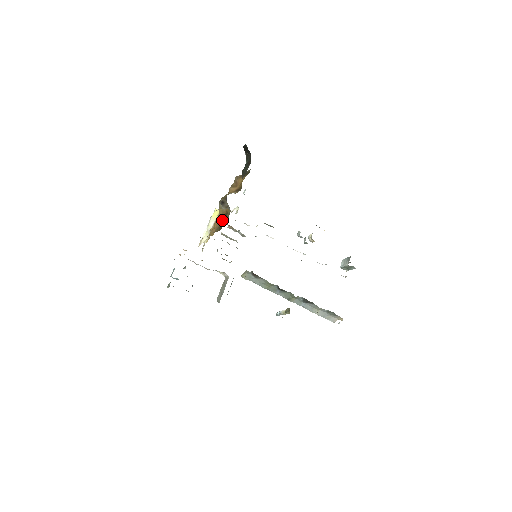
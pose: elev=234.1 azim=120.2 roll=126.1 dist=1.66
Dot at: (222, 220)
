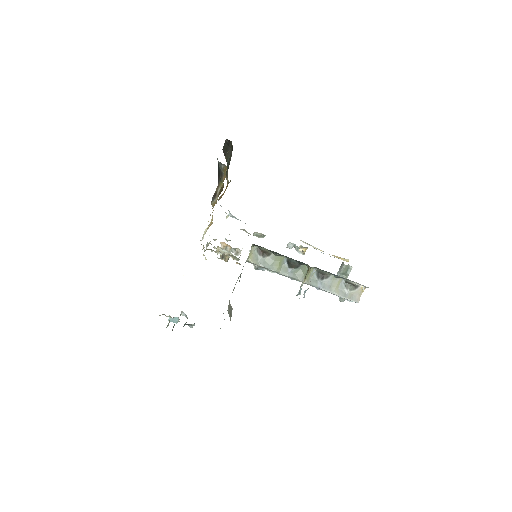
Dot at: occluded
